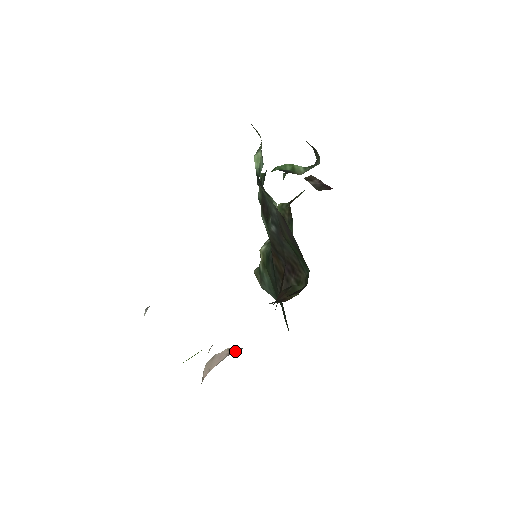
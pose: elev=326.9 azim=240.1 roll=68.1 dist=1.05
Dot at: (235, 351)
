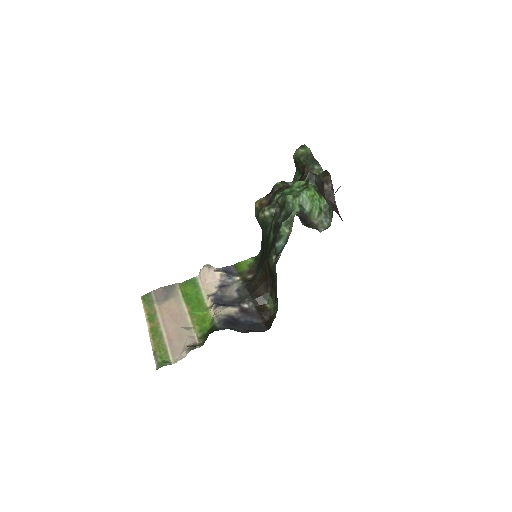
Dot at: (223, 279)
